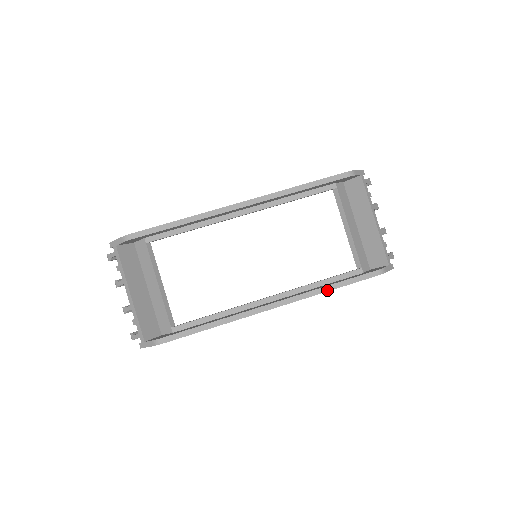
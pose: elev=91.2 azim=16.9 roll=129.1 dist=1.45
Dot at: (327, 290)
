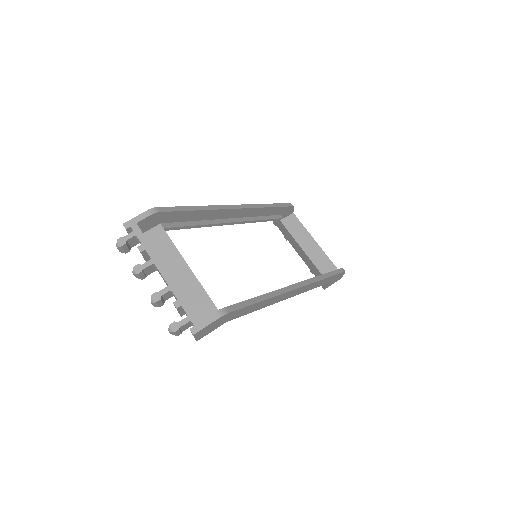
Dot at: (323, 278)
